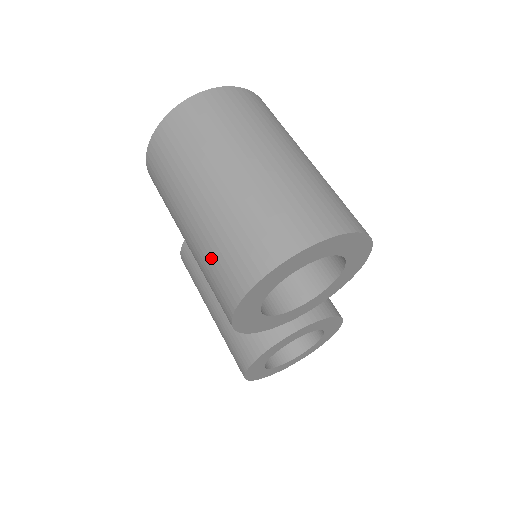
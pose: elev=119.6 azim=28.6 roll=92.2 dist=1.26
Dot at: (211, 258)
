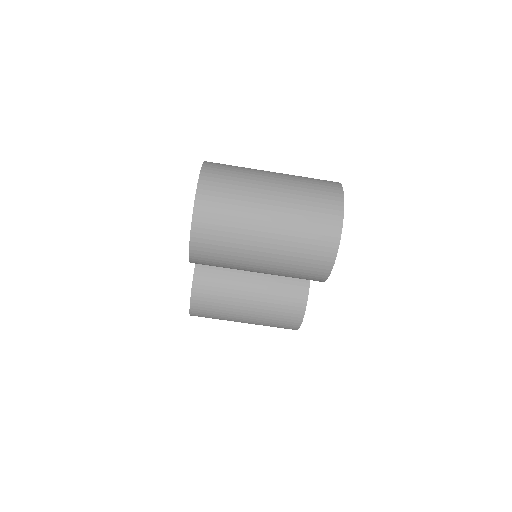
Dot at: (300, 253)
